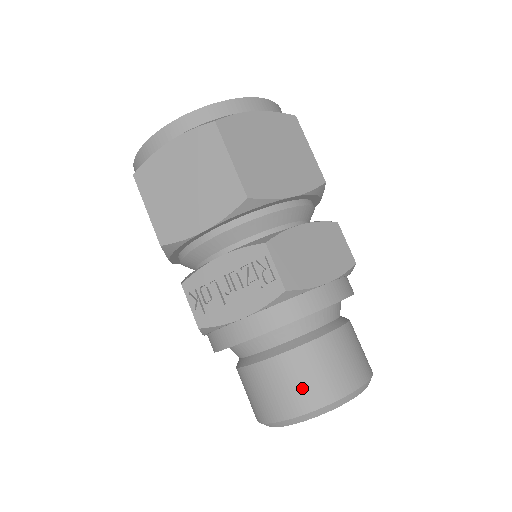
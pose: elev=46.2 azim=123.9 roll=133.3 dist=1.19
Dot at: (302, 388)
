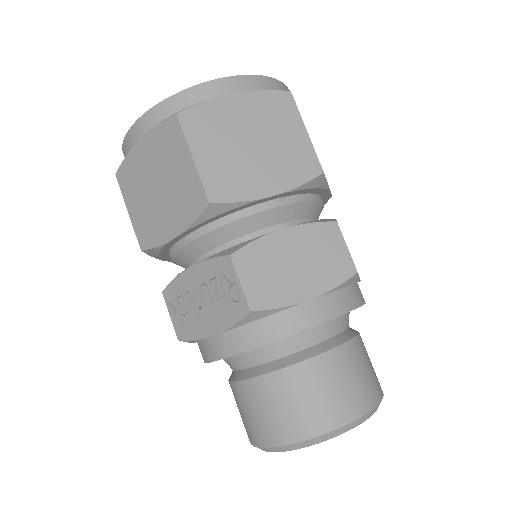
Dot at: (280, 417)
